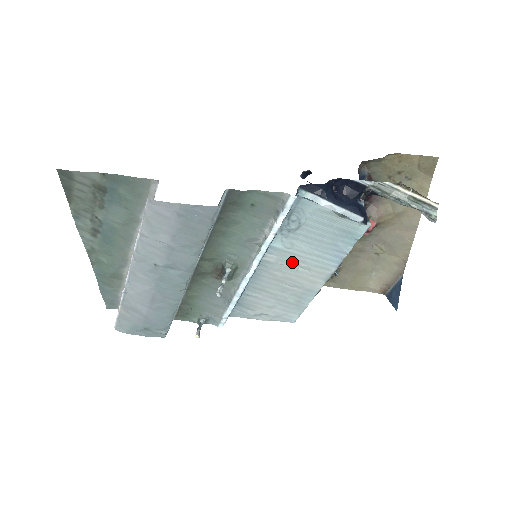
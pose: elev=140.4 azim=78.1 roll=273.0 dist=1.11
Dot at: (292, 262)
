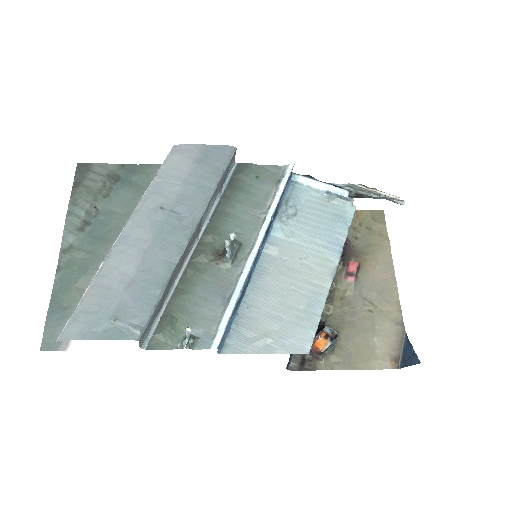
Dot at: (294, 255)
